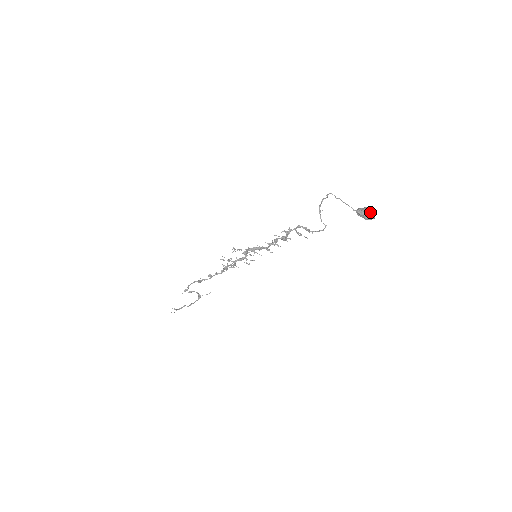
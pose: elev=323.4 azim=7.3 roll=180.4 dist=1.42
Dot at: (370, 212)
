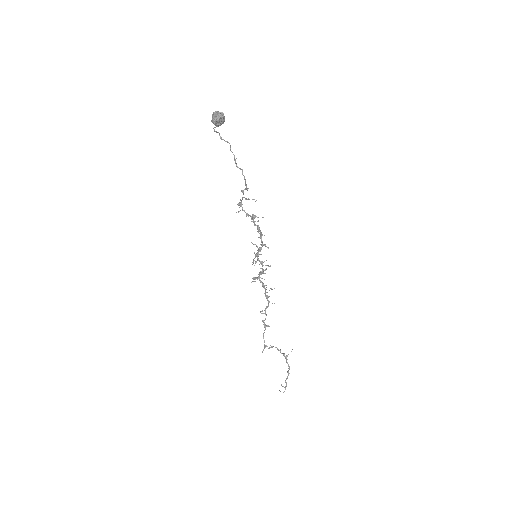
Dot at: (213, 114)
